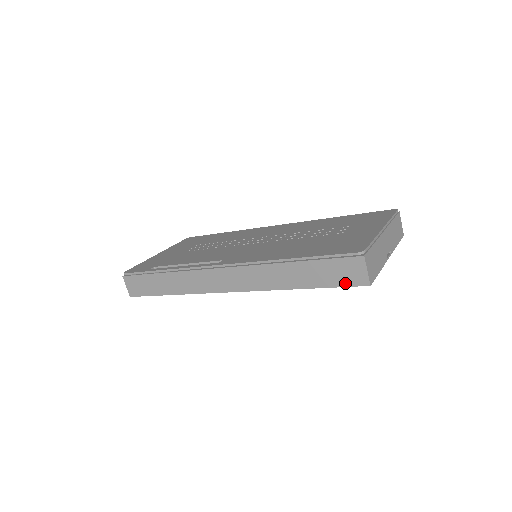
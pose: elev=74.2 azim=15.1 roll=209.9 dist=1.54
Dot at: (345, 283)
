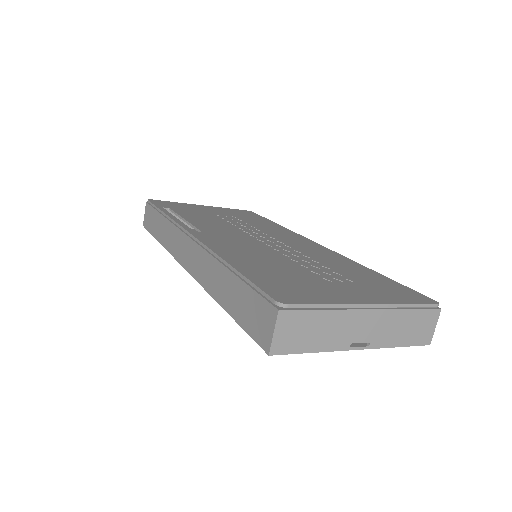
Dot at: (252, 332)
